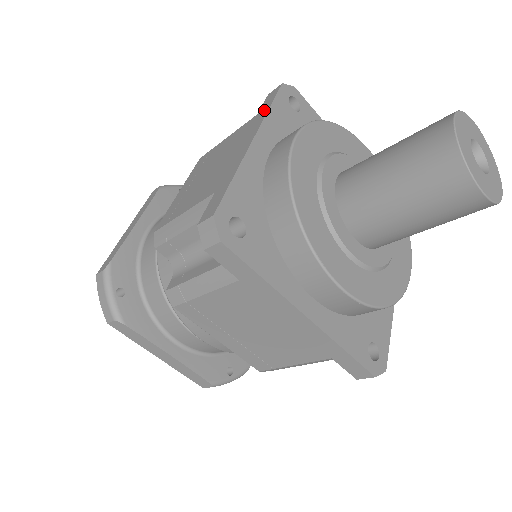
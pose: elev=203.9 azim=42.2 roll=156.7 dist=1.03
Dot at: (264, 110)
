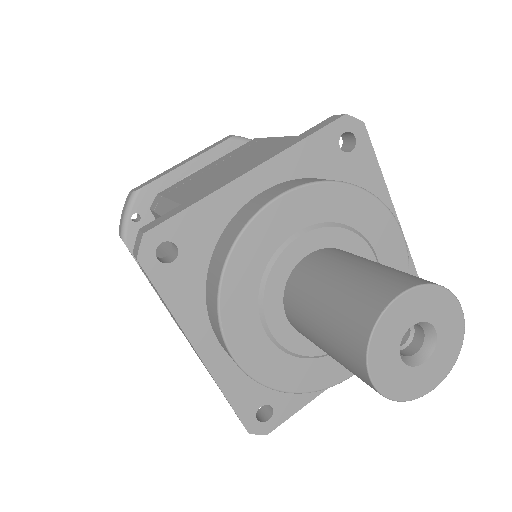
Dot at: occluded
